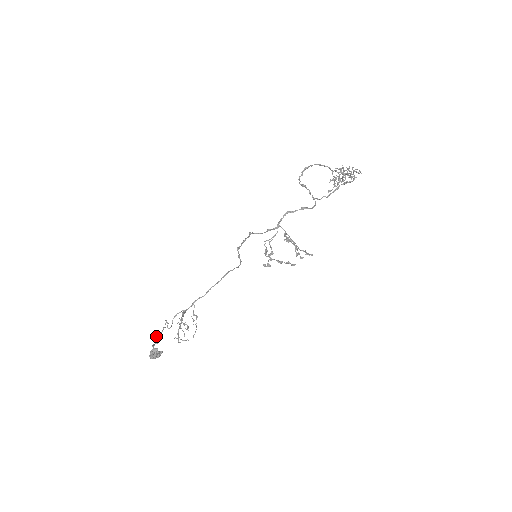
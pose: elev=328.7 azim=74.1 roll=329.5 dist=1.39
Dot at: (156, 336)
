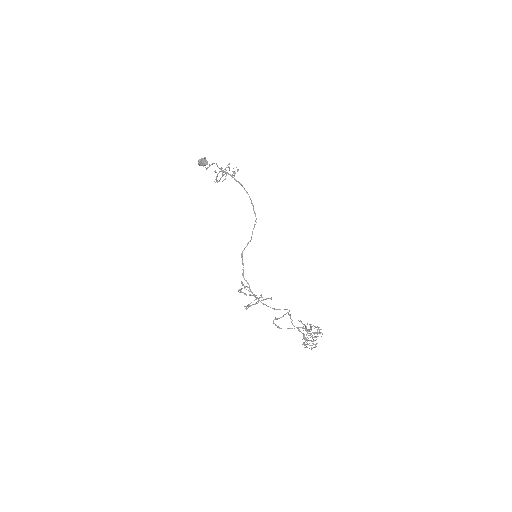
Dot at: occluded
